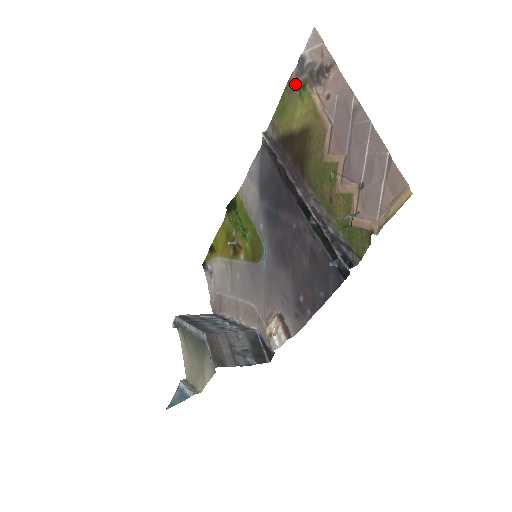
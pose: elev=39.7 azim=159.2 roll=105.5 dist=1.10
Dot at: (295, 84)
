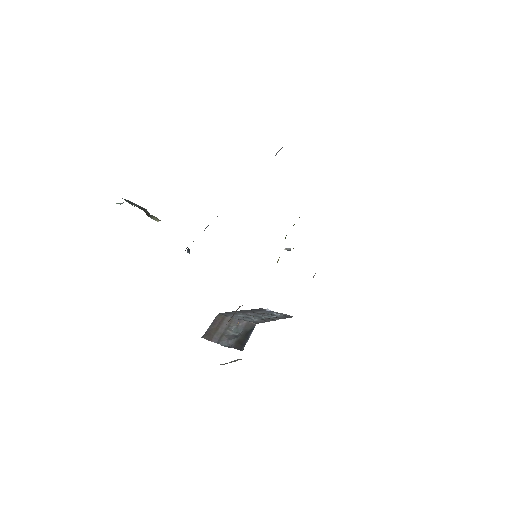
Dot at: occluded
